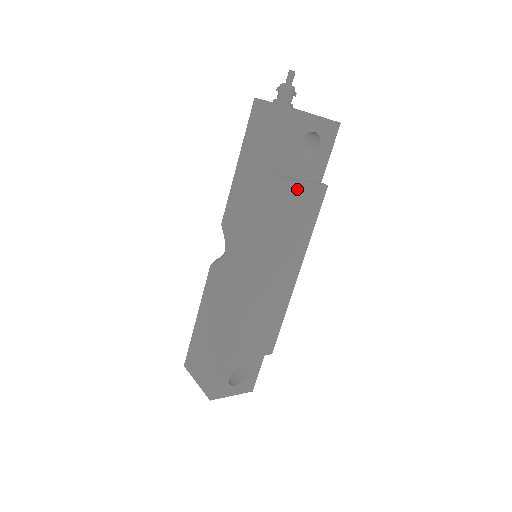
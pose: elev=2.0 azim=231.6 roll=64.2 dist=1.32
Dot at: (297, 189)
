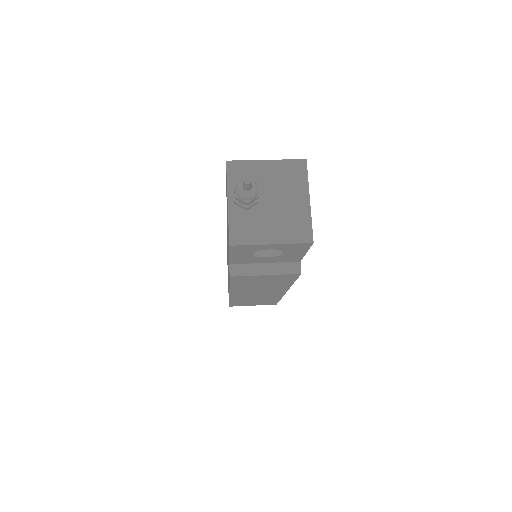
Dot at: (254, 277)
